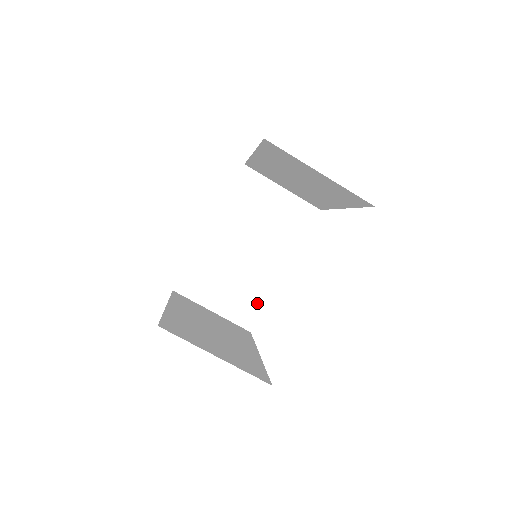
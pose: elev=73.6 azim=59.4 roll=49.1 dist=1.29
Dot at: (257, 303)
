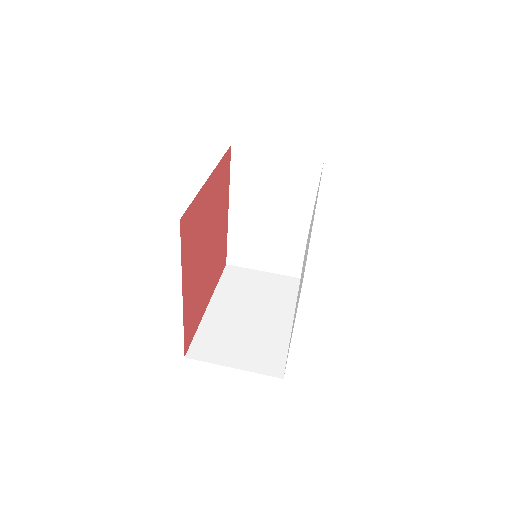
Dot at: (278, 352)
